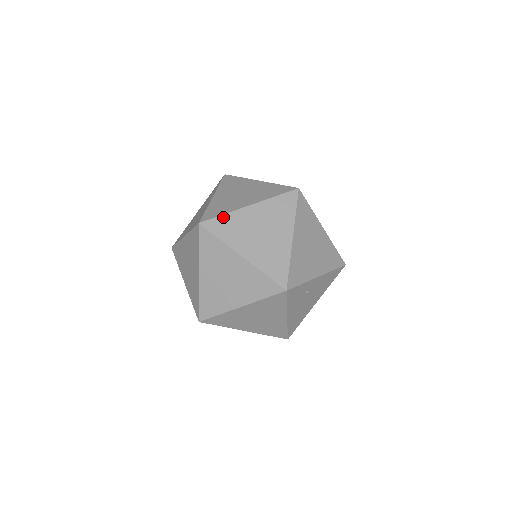
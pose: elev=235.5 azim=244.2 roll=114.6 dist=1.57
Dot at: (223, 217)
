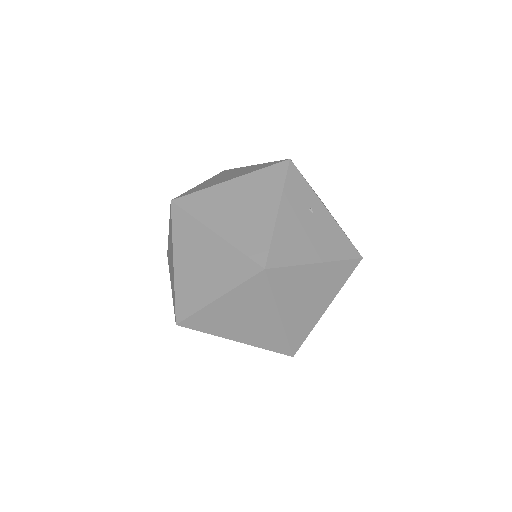
Dot at: occluded
